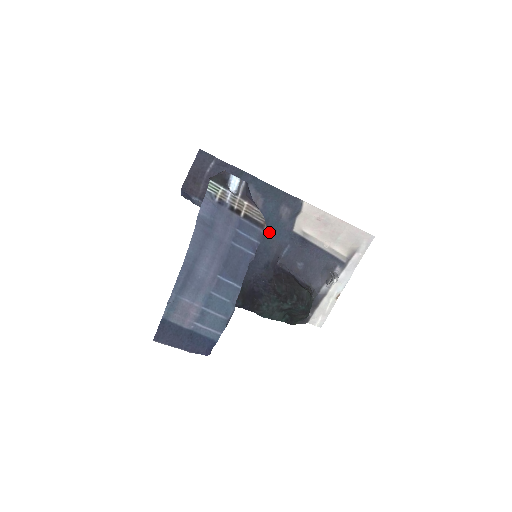
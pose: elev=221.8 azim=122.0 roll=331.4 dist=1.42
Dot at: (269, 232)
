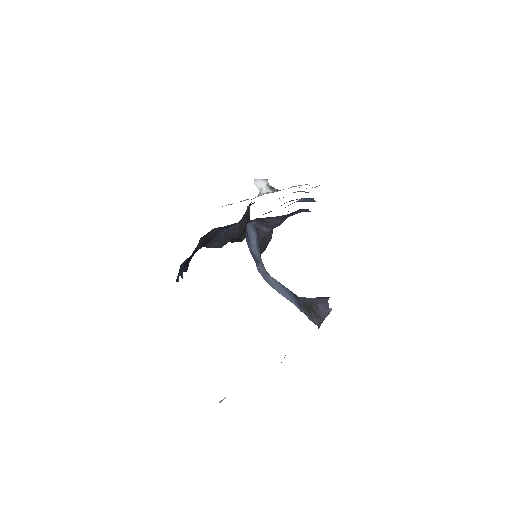
Dot at: occluded
